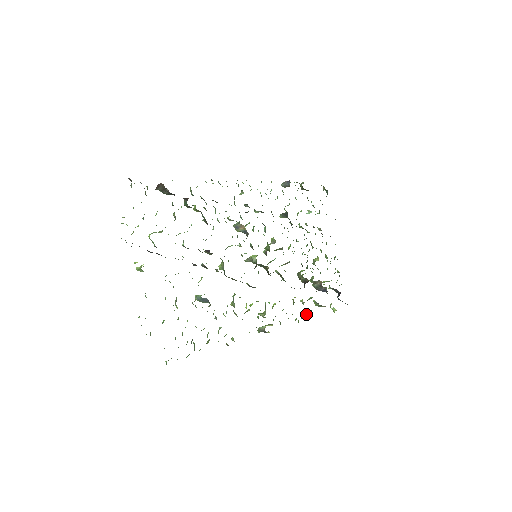
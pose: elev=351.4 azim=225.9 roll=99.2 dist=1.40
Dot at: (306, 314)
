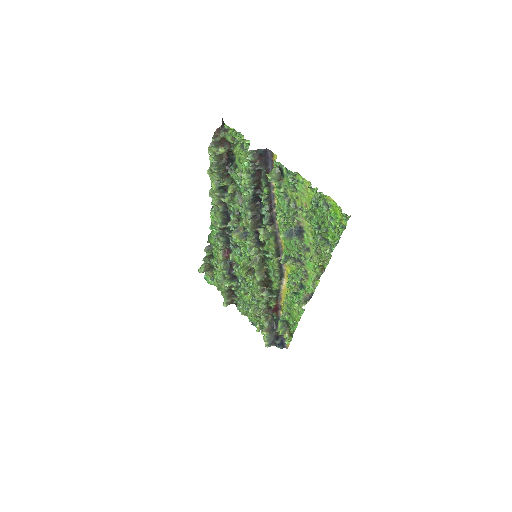
Dot at: (292, 322)
